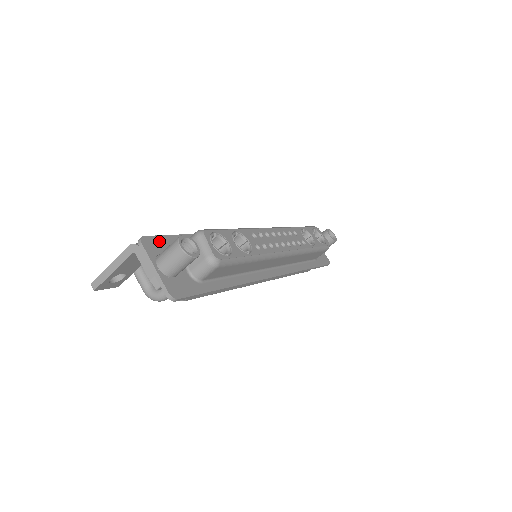
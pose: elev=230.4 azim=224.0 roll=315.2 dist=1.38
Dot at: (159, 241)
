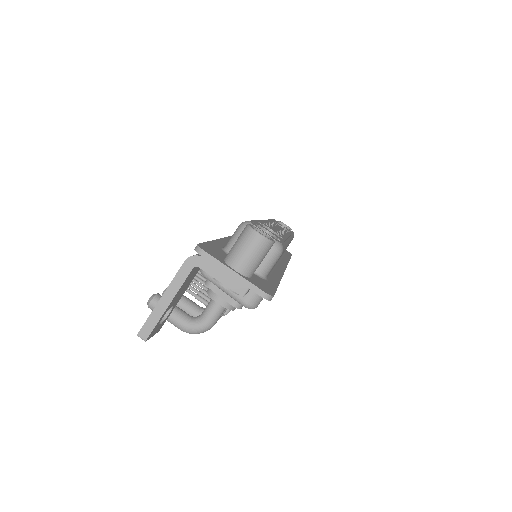
Dot at: (209, 247)
